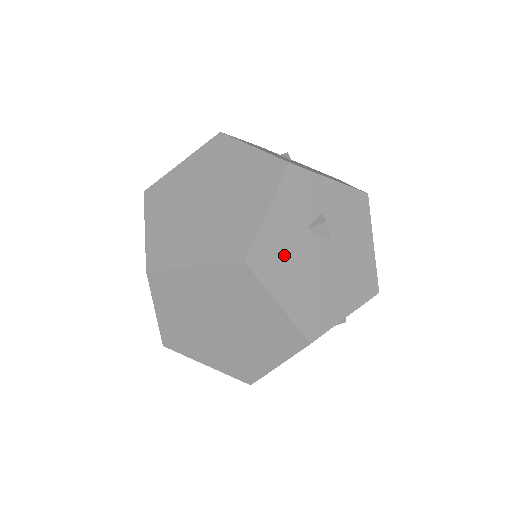
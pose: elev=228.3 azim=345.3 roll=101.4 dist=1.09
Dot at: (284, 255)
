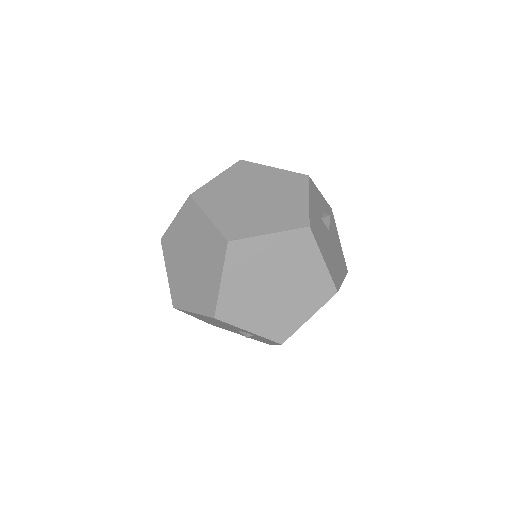
Dot at: (319, 230)
